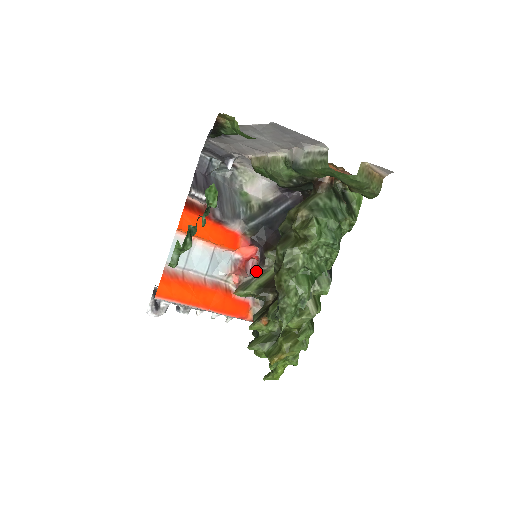
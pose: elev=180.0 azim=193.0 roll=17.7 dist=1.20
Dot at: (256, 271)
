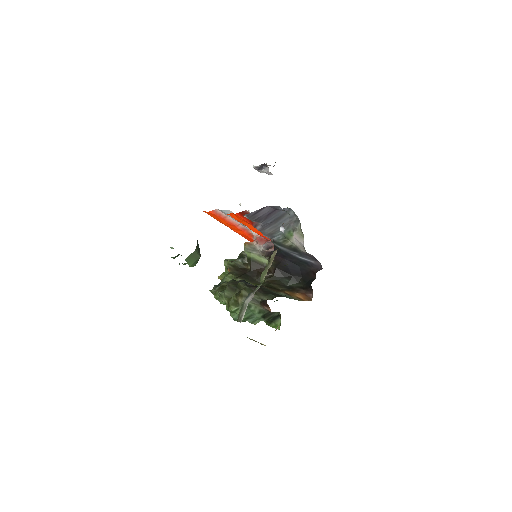
Dot at: (262, 252)
